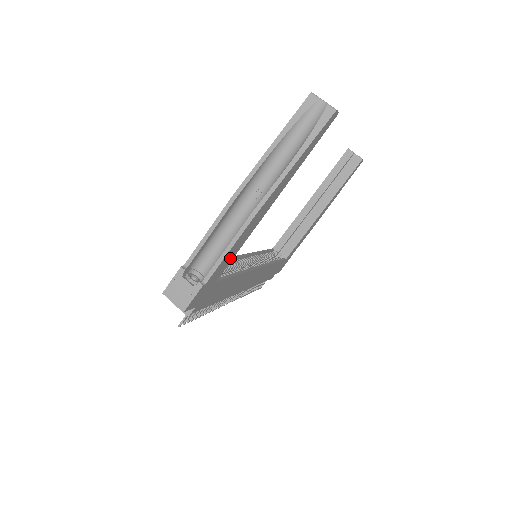
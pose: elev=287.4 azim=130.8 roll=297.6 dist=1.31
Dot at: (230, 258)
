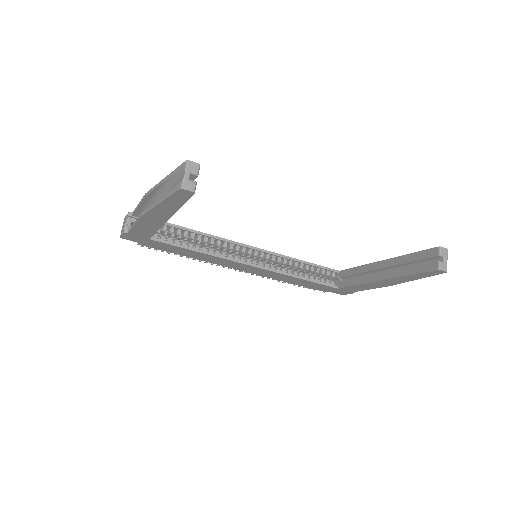
Dot at: (148, 232)
